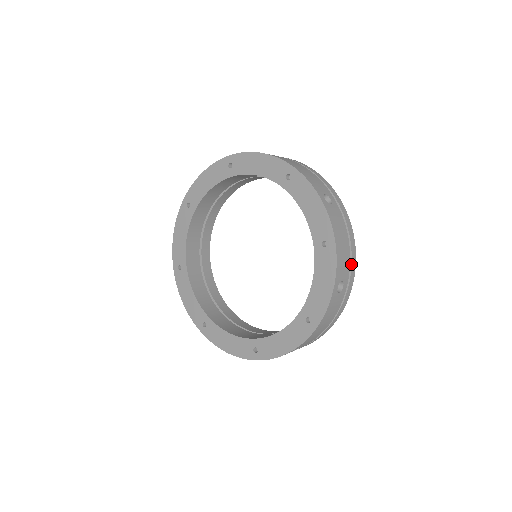
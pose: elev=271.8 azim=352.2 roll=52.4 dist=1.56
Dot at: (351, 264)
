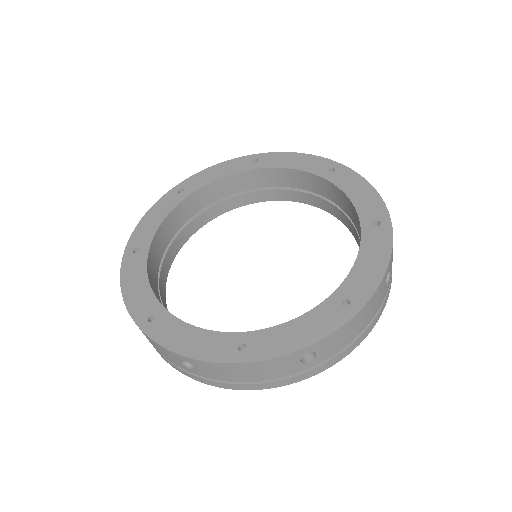
Dot at: (337, 355)
